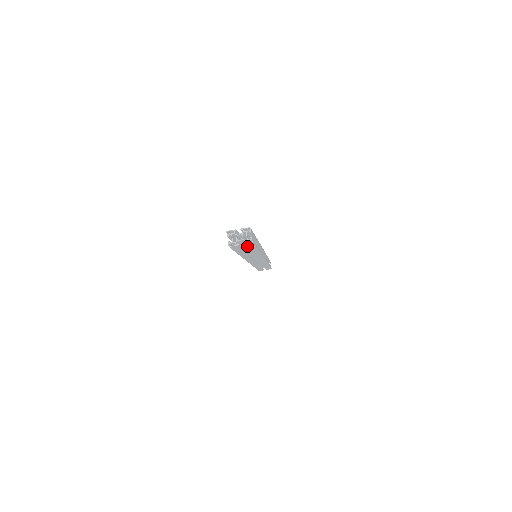
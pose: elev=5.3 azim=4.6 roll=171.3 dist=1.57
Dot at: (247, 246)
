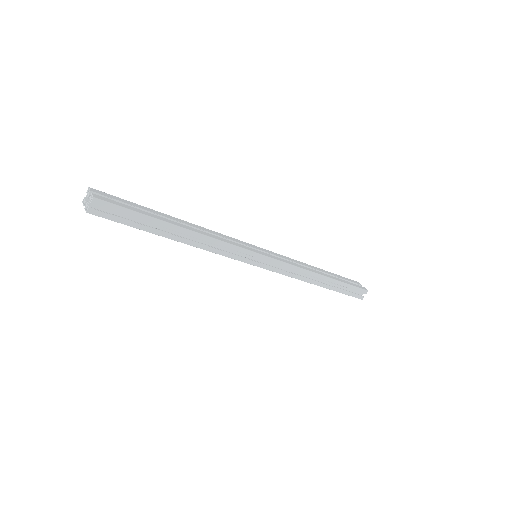
Dot at: (105, 215)
